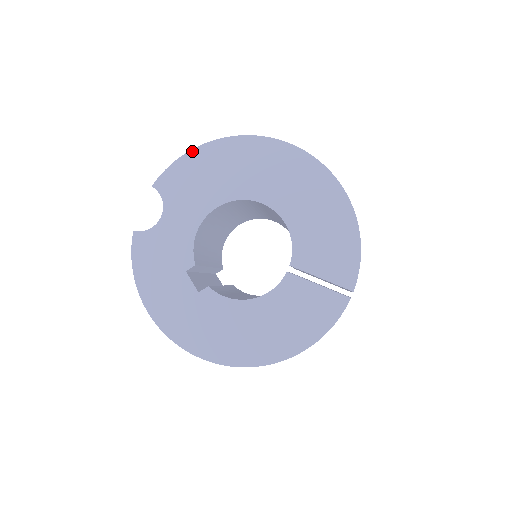
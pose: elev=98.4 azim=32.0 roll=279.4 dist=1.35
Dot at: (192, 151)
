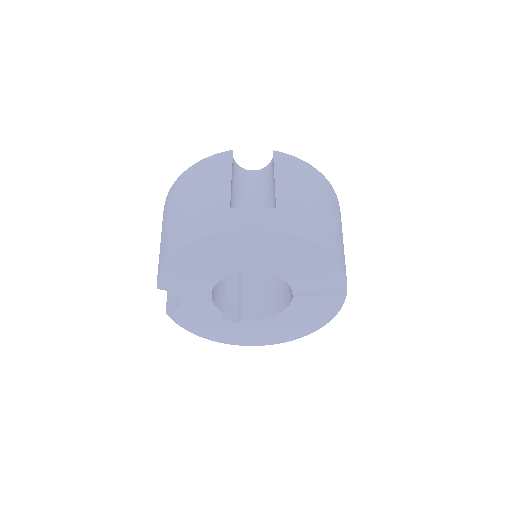
Dot at: (169, 261)
